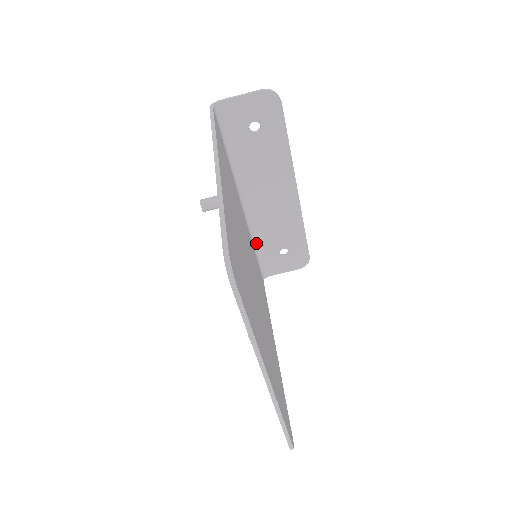
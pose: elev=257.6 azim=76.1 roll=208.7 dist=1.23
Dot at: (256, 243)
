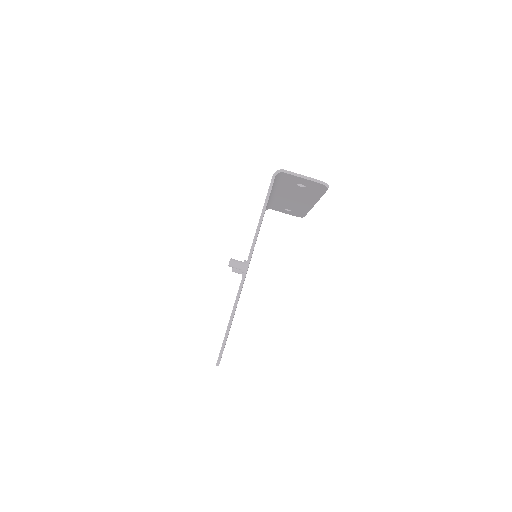
Dot at: (271, 202)
